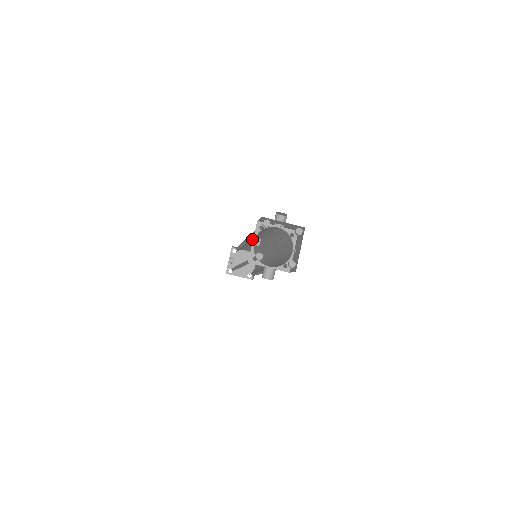
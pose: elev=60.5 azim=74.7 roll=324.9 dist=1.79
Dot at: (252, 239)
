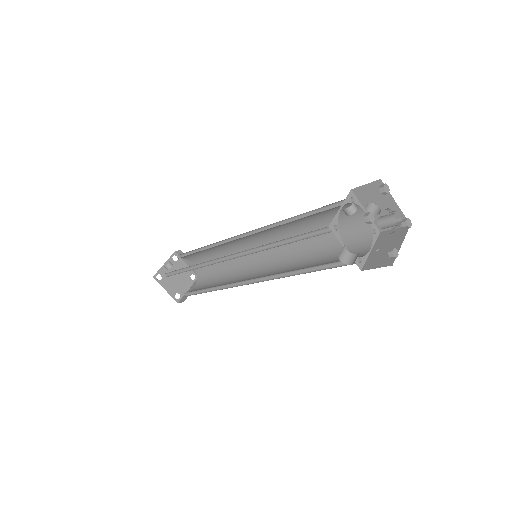
Dot at: (268, 232)
